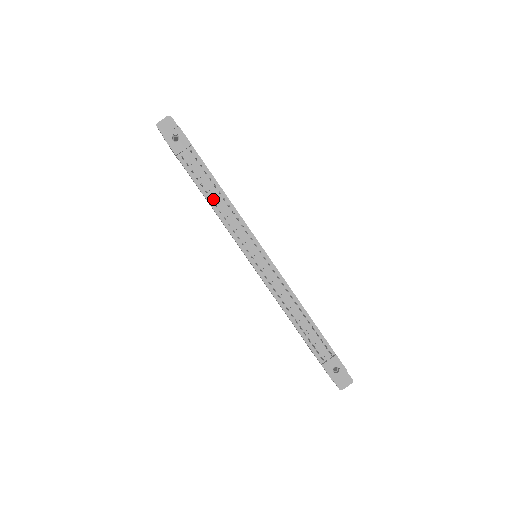
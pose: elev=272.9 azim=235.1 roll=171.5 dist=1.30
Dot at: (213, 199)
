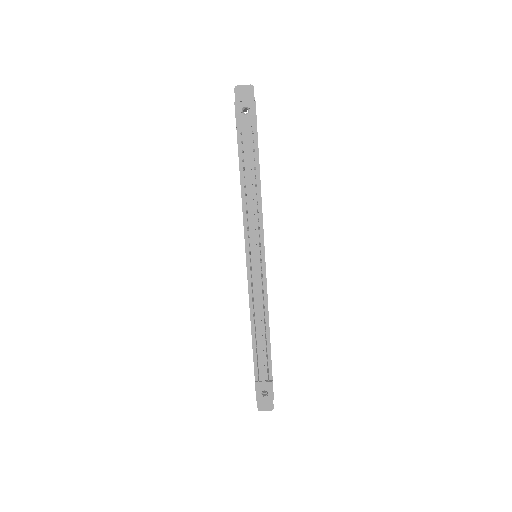
Dot at: (247, 188)
